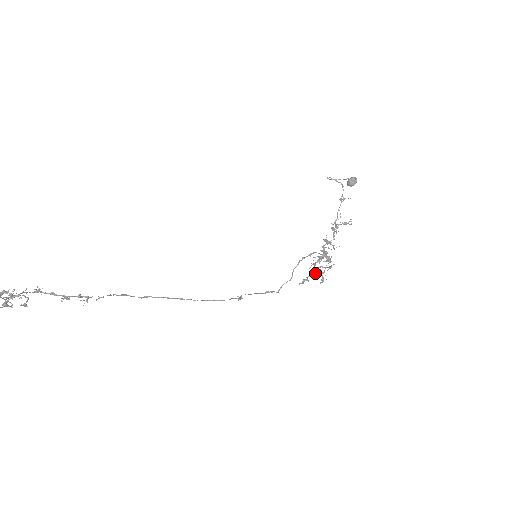
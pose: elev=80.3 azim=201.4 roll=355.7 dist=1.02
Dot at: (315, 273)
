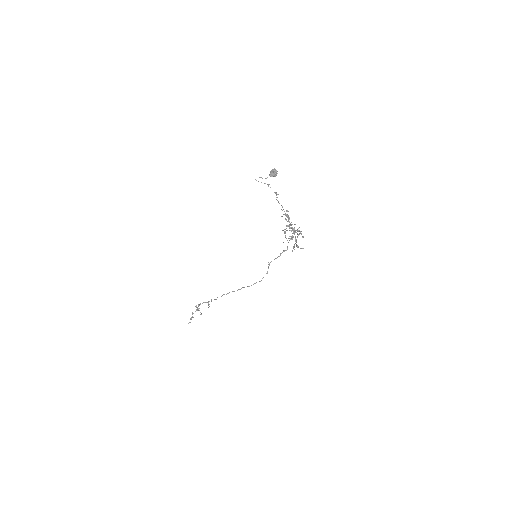
Dot at: occluded
